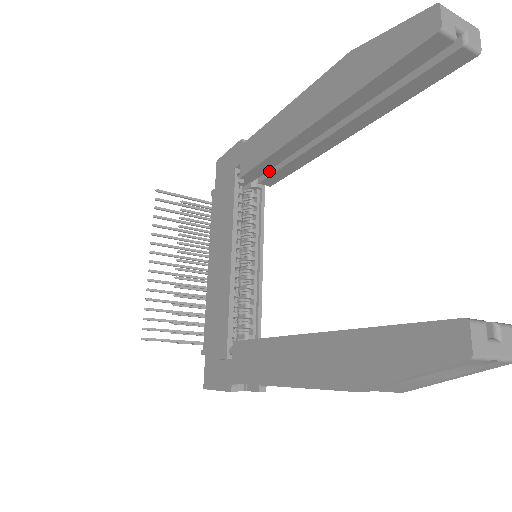
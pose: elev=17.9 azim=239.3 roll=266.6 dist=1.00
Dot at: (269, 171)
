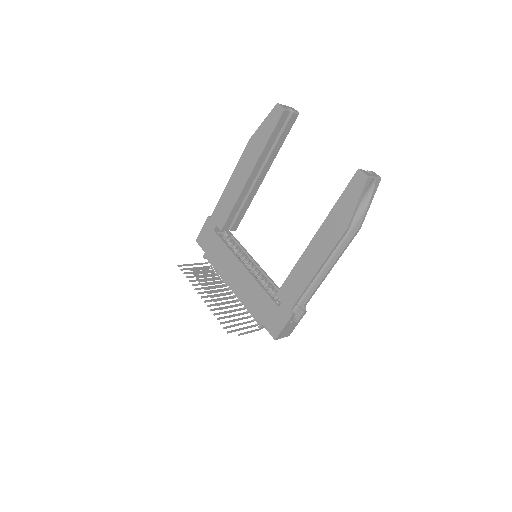
Dot at: (233, 220)
